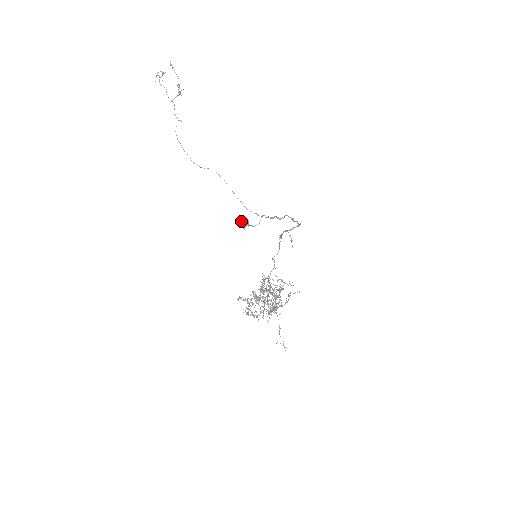
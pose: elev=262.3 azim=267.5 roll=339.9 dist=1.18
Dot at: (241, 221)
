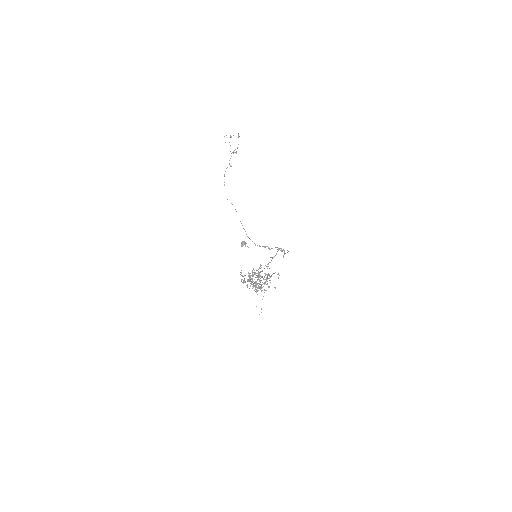
Dot at: (242, 241)
